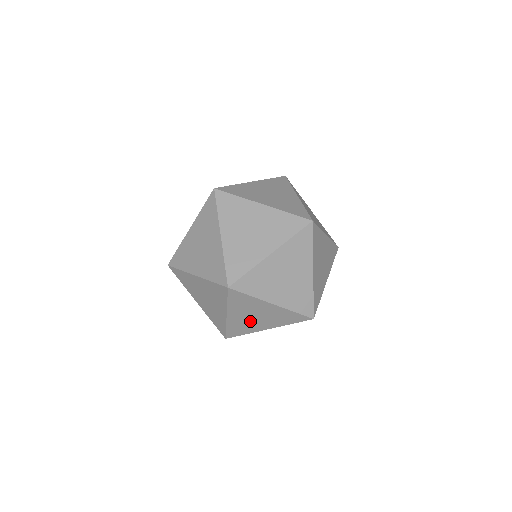
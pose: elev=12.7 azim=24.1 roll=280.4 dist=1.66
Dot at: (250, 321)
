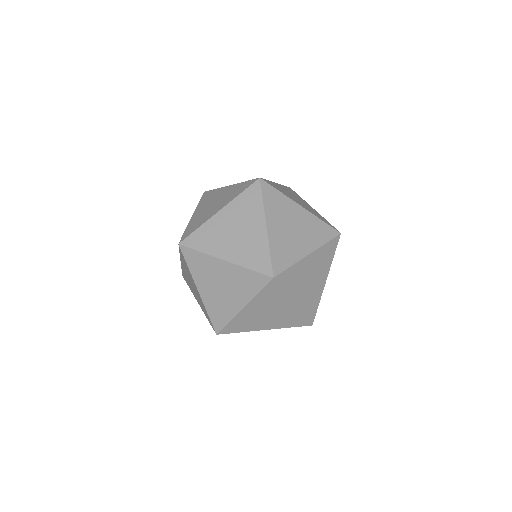
Dot at: (258, 318)
